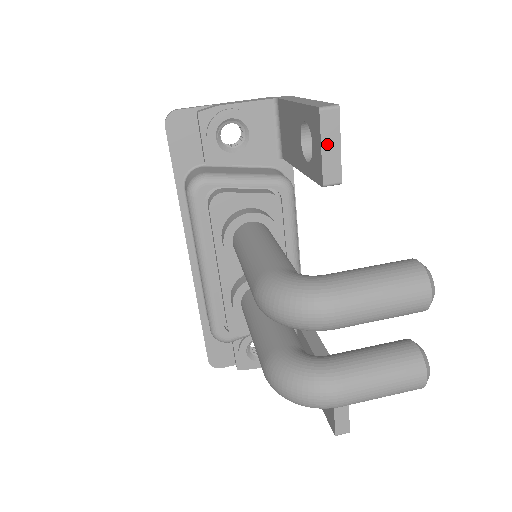
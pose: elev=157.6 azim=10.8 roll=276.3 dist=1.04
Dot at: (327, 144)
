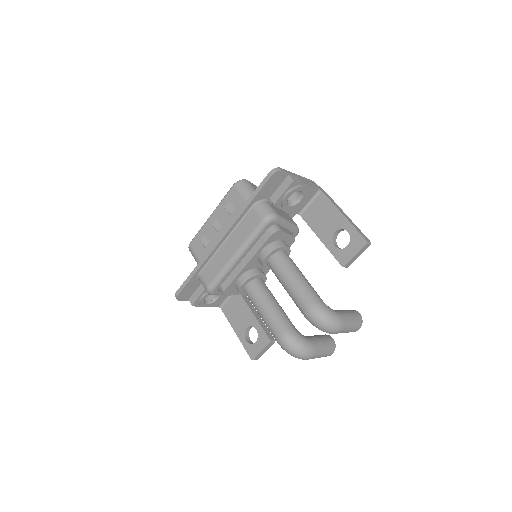
Dot at: (358, 254)
